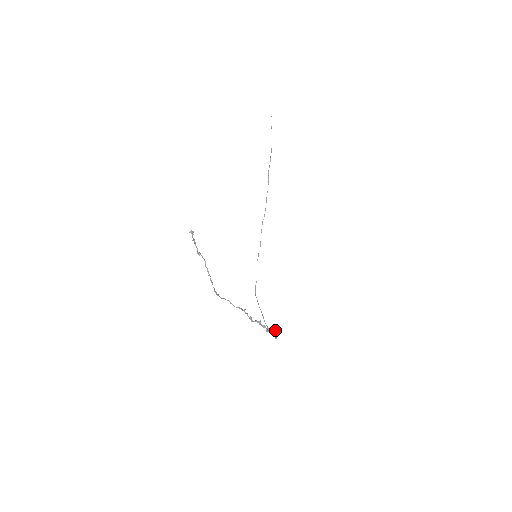
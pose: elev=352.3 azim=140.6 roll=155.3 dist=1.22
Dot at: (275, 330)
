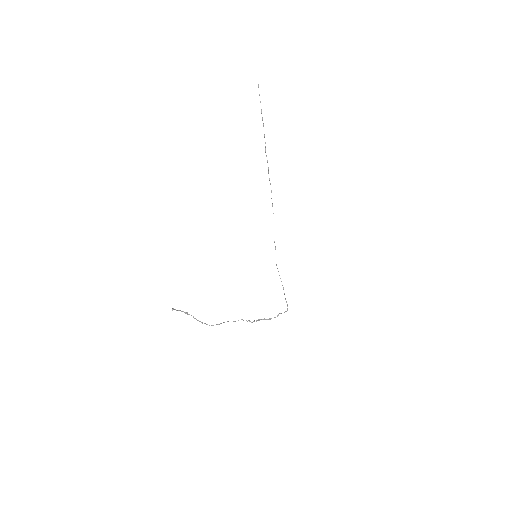
Dot at: occluded
